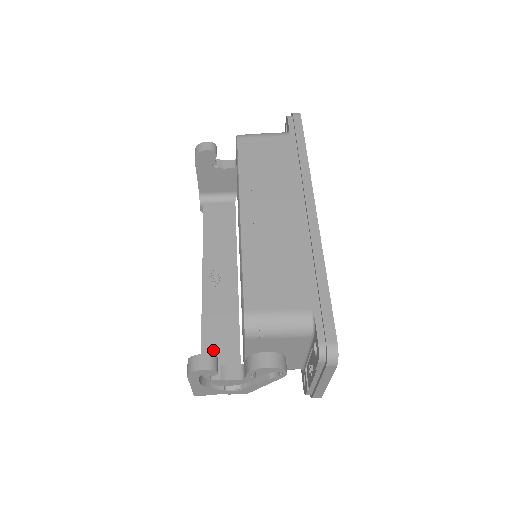
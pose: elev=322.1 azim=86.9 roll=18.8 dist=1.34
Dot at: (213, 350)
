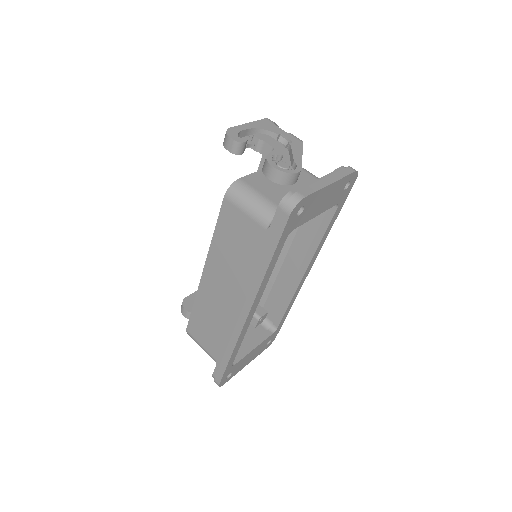
Dot at: occluded
